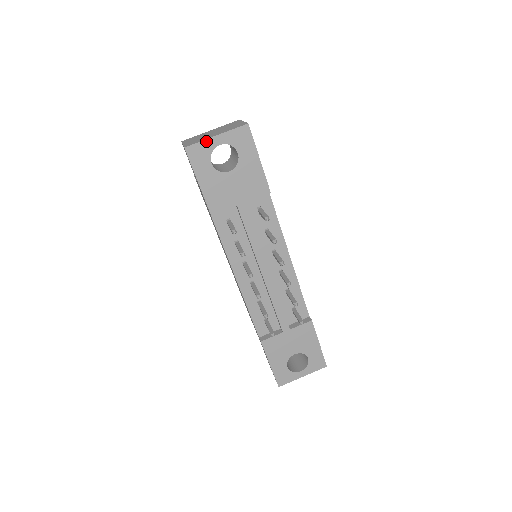
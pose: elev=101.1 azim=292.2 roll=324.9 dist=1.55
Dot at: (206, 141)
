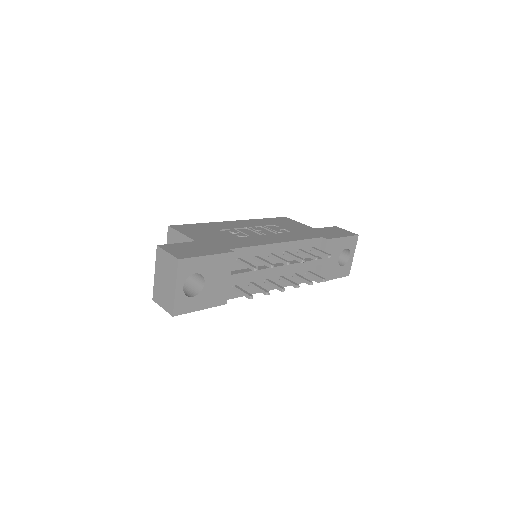
Dot at: (176, 298)
